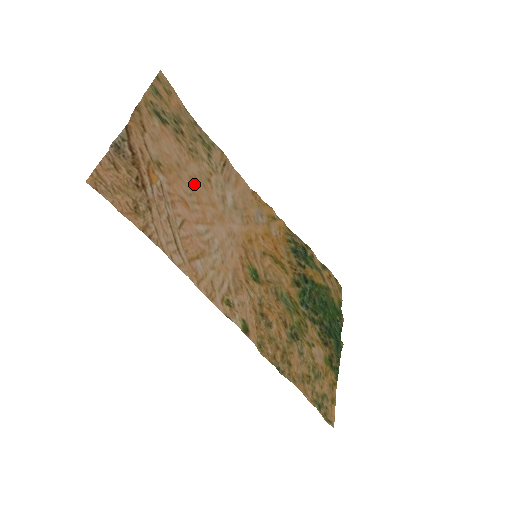
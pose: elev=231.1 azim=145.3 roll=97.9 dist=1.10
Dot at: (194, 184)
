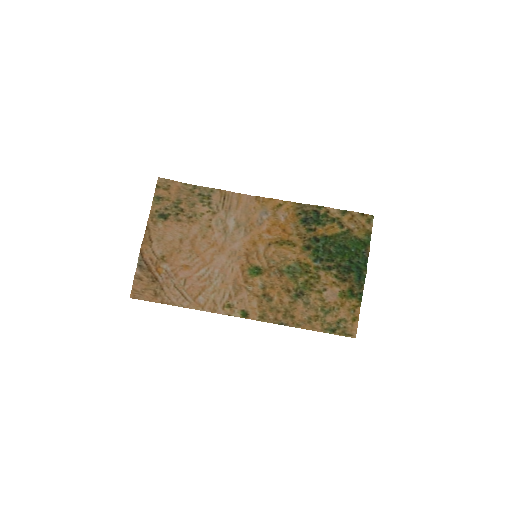
Dot at: (193, 245)
